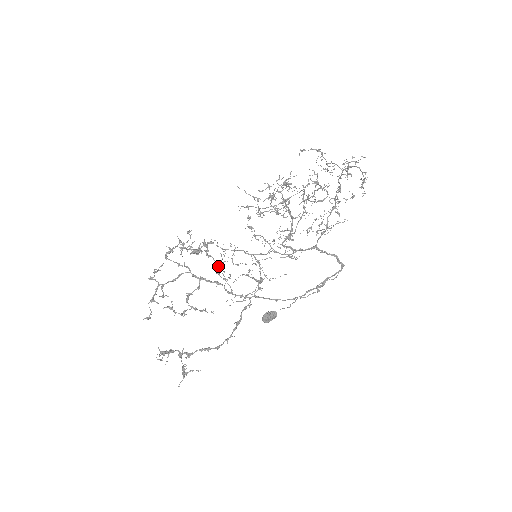
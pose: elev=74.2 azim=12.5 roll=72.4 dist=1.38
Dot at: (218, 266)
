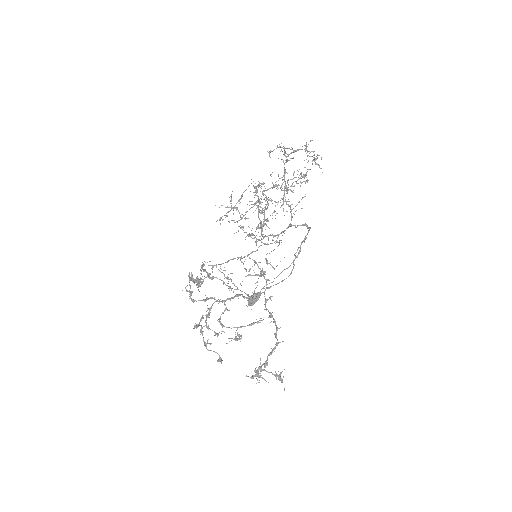
Dot at: (224, 282)
